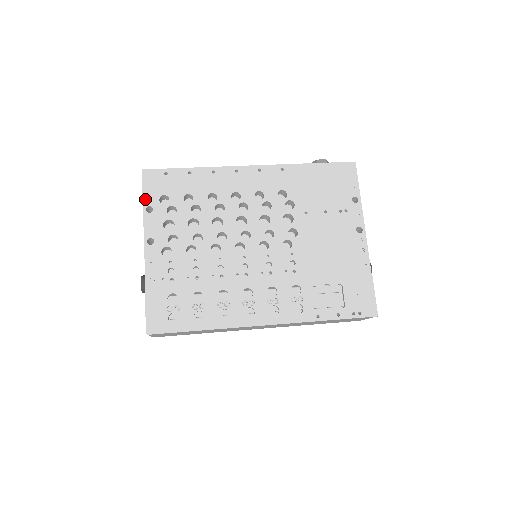
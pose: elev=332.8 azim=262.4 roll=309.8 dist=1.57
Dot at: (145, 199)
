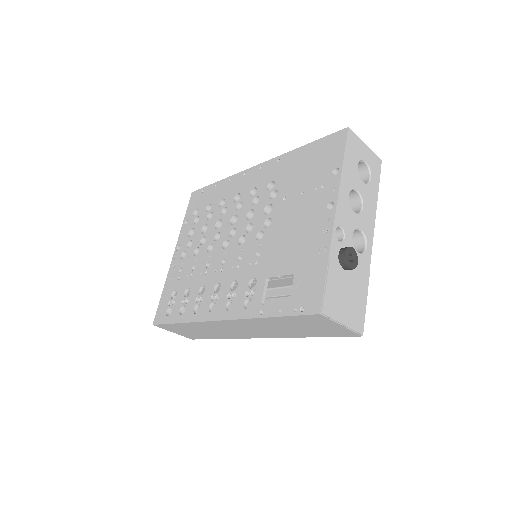
Dot at: (186, 215)
